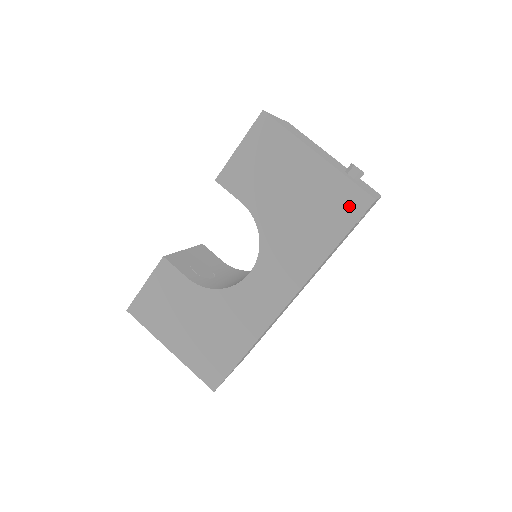
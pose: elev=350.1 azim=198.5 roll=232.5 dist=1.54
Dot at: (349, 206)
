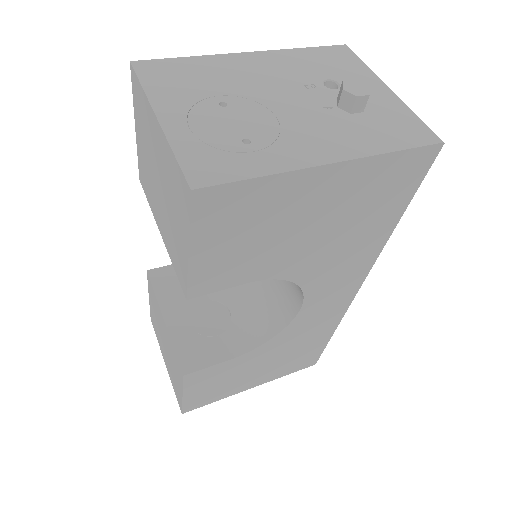
Dot at: (406, 176)
